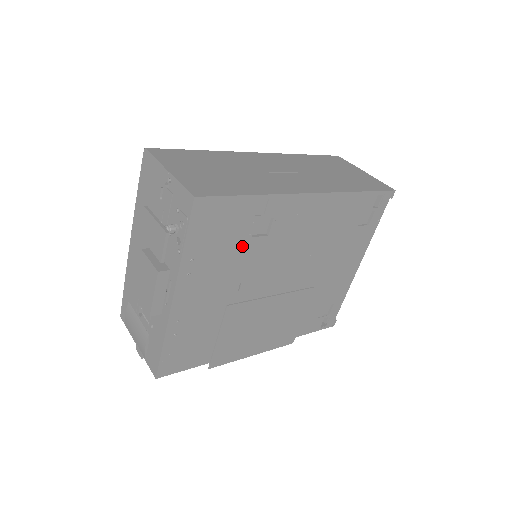
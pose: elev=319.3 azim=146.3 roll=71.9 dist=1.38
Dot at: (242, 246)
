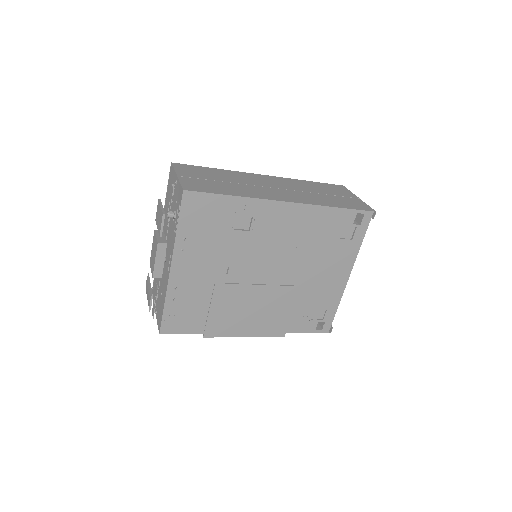
Dot at: (227, 236)
